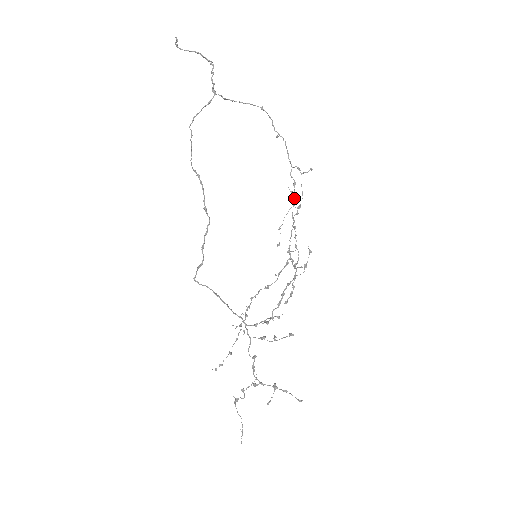
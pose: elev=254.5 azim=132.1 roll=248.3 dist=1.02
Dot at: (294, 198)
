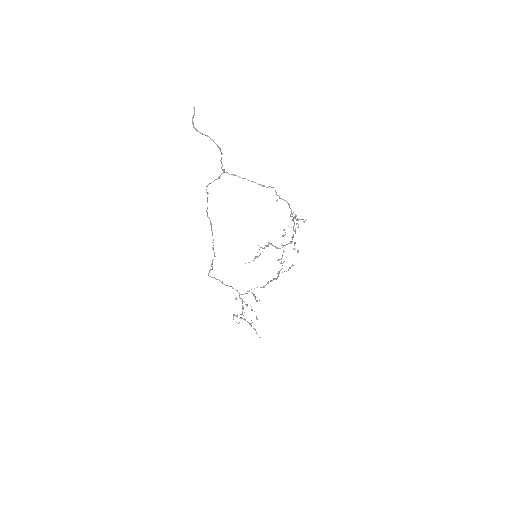
Dot at: occluded
